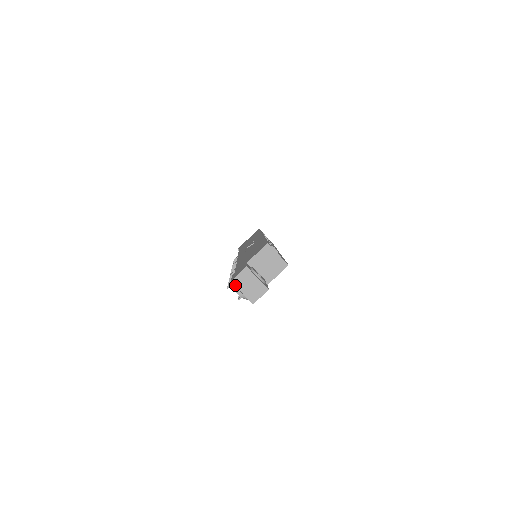
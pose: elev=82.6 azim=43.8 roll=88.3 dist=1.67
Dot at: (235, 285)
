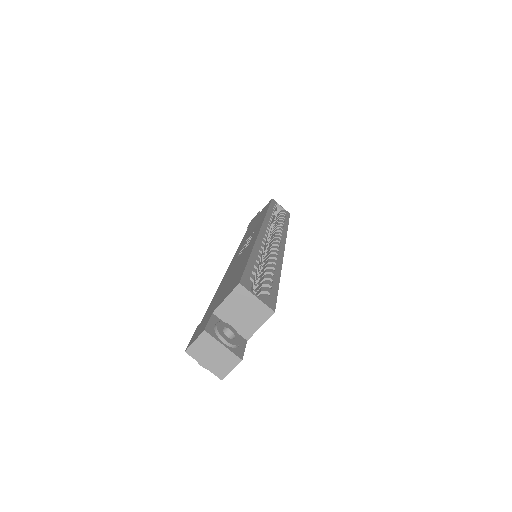
Dot at: (192, 356)
